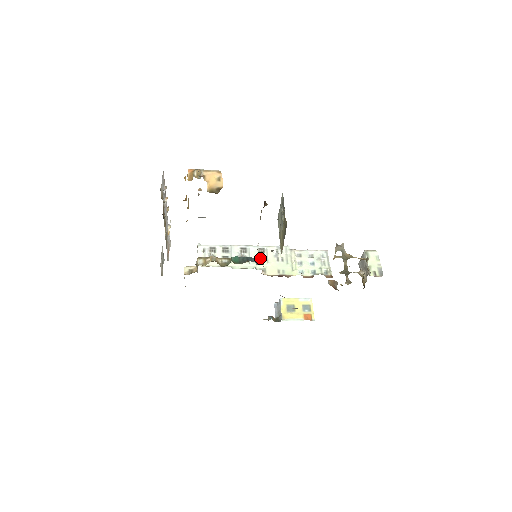
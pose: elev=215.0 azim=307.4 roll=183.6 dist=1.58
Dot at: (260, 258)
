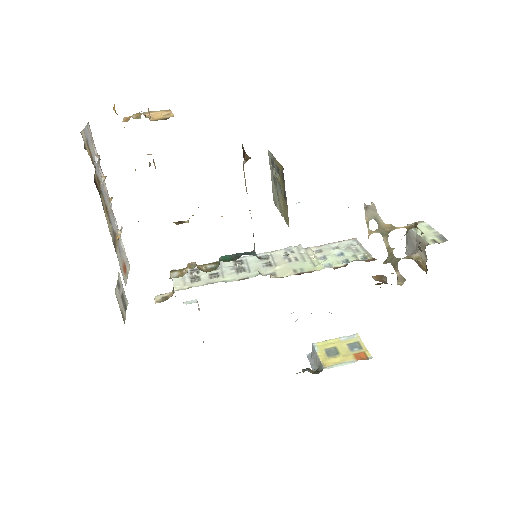
Dot at: (264, 264)
